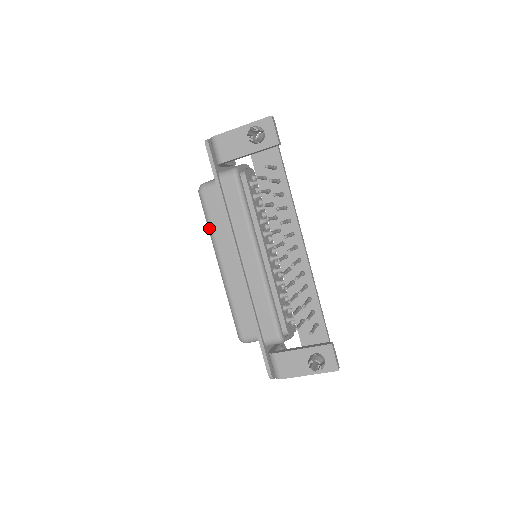
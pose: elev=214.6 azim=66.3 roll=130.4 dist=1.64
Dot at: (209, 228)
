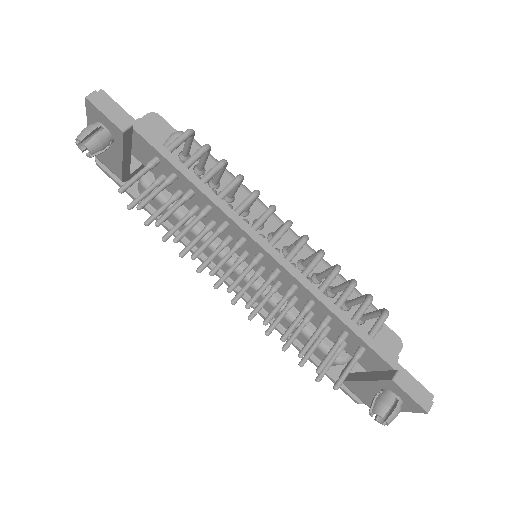
Dot at: occluded
